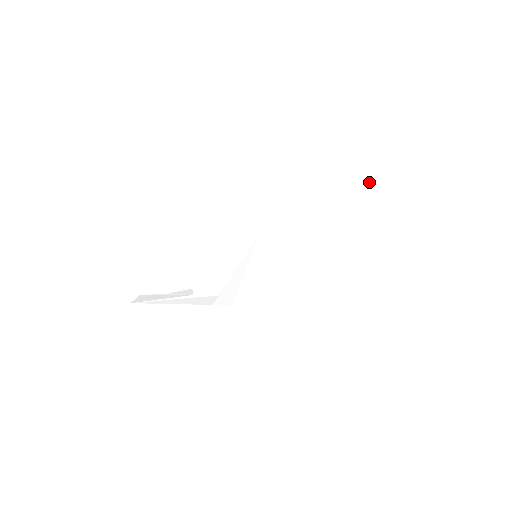
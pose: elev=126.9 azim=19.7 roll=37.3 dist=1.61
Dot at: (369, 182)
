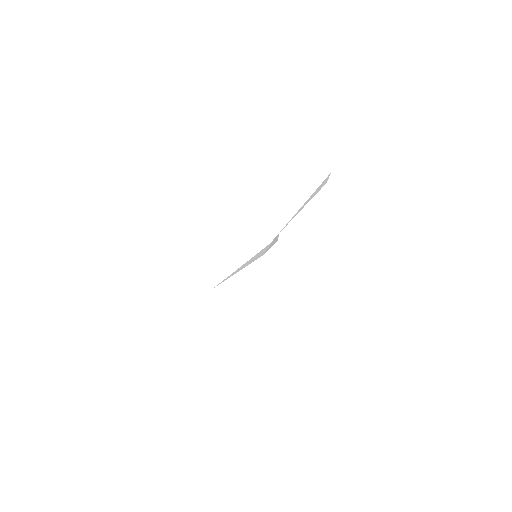
Dot at: (328, 176)
